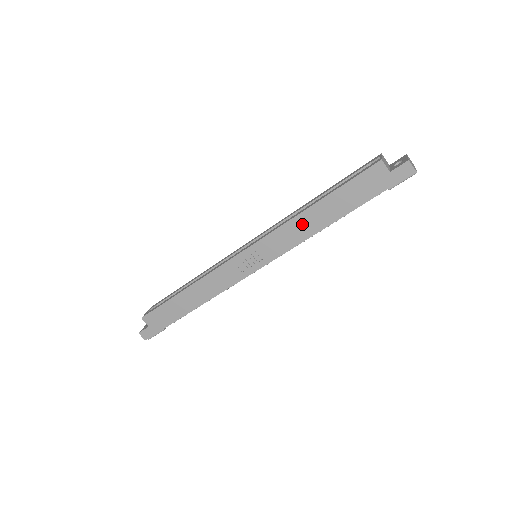
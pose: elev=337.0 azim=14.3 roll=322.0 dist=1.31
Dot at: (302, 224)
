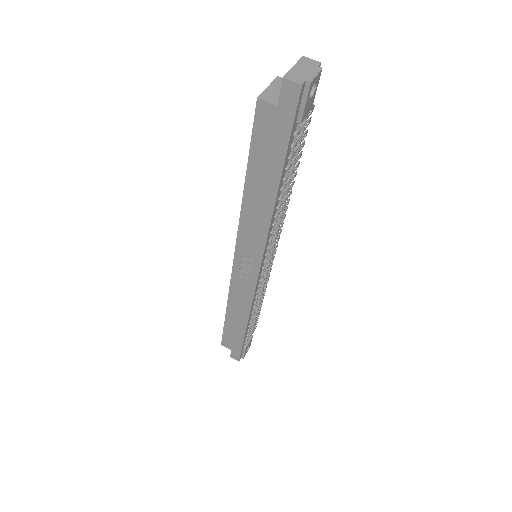
Dot at: (253, 212)
